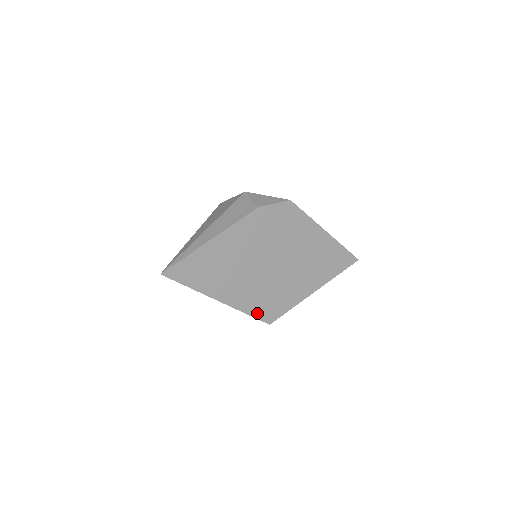
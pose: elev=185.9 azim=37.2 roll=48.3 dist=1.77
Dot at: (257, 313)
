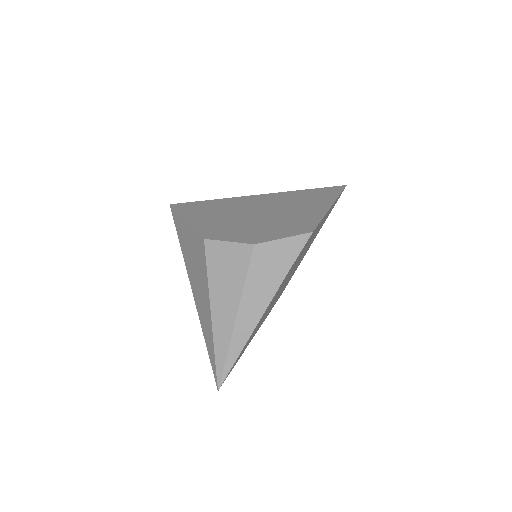
Dot at: (275, 303)
